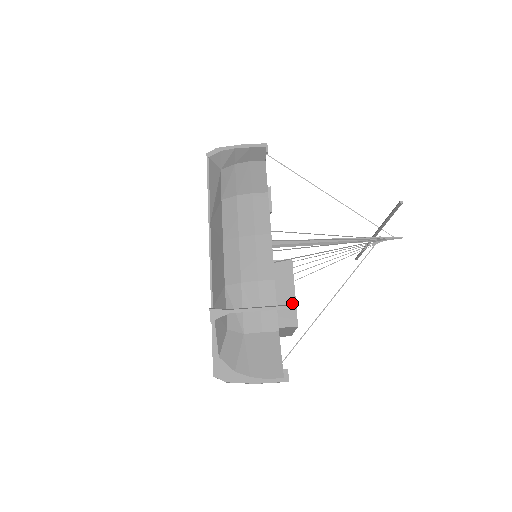
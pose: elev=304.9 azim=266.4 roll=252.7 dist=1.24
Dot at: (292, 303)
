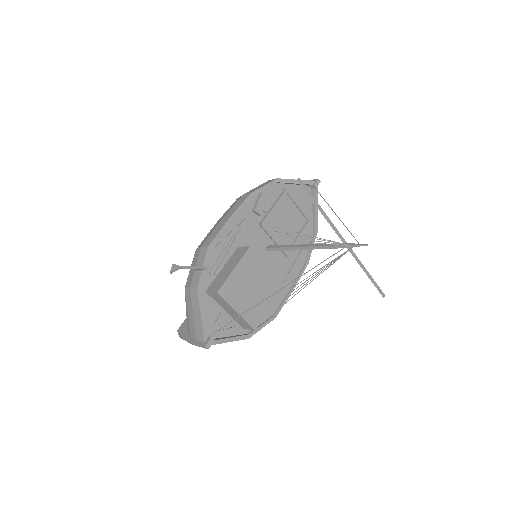
Dot at: (227, 276)
